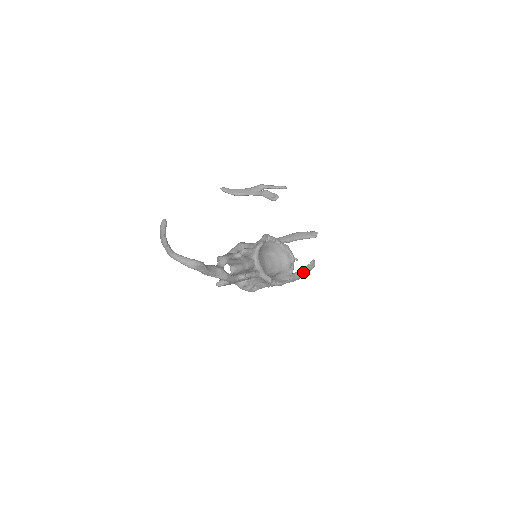
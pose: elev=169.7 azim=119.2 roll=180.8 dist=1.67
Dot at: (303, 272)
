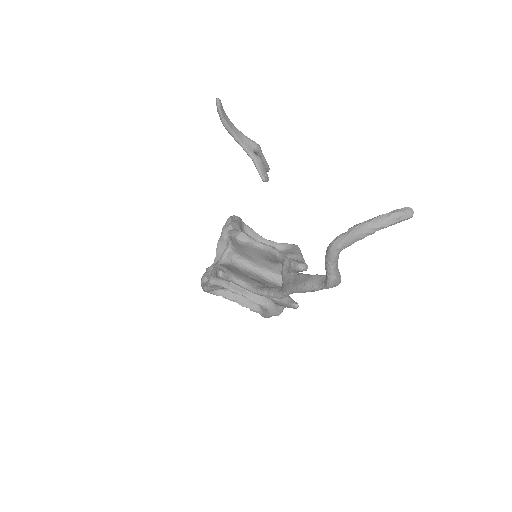
Dot at: occluded
